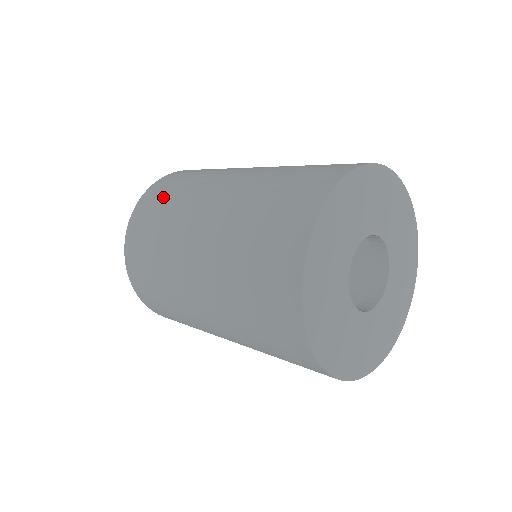
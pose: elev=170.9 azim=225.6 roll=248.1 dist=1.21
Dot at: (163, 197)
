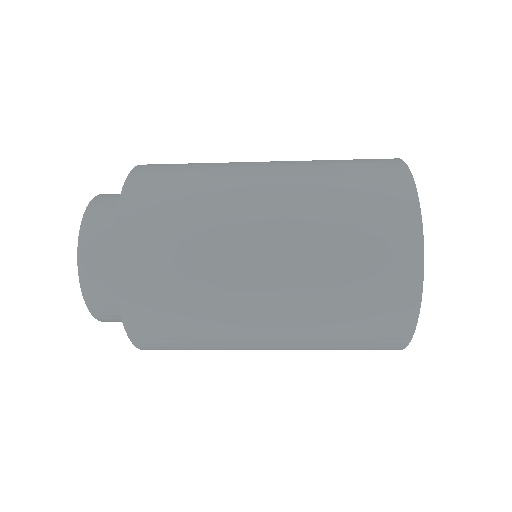
Dot at: (166, 266)
